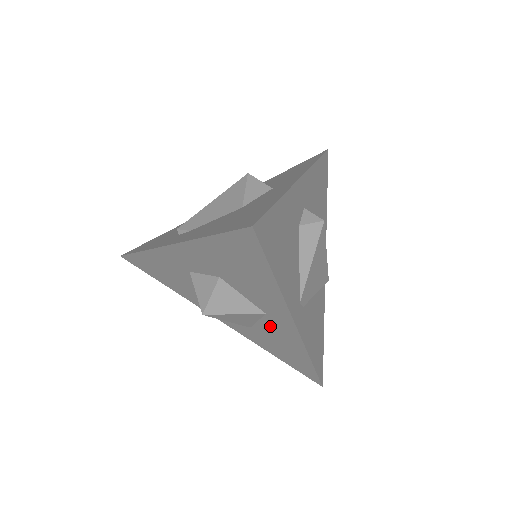
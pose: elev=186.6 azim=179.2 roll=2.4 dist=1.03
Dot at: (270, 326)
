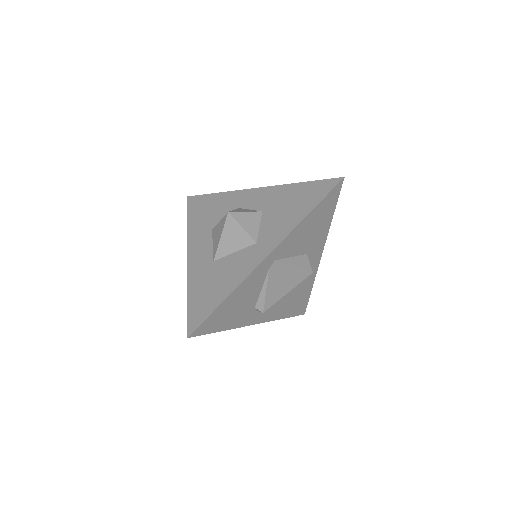
Dot at: (241, 257)
